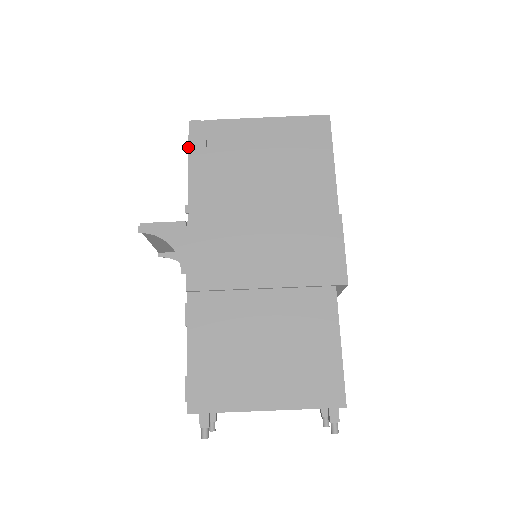
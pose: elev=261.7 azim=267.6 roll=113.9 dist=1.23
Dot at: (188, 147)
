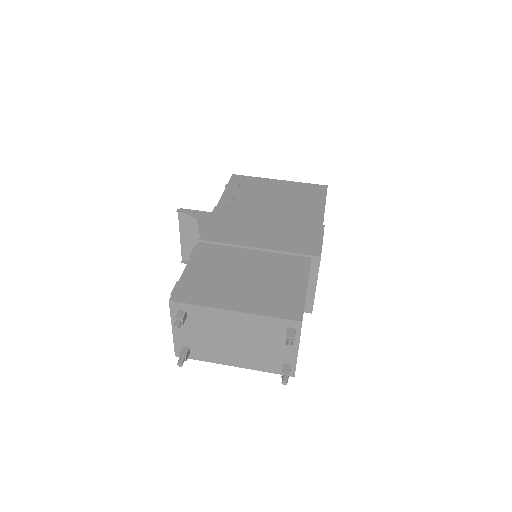
Dot at: occluded
